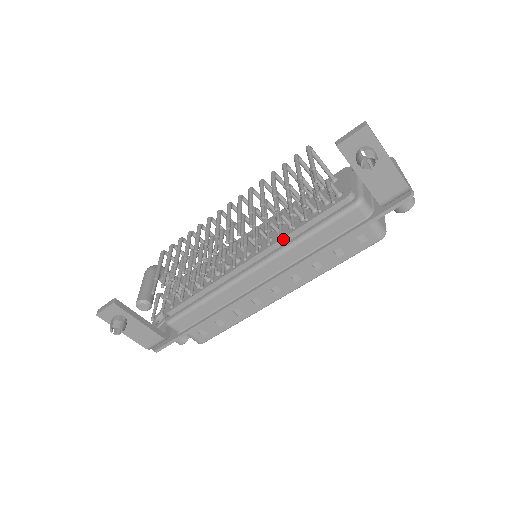
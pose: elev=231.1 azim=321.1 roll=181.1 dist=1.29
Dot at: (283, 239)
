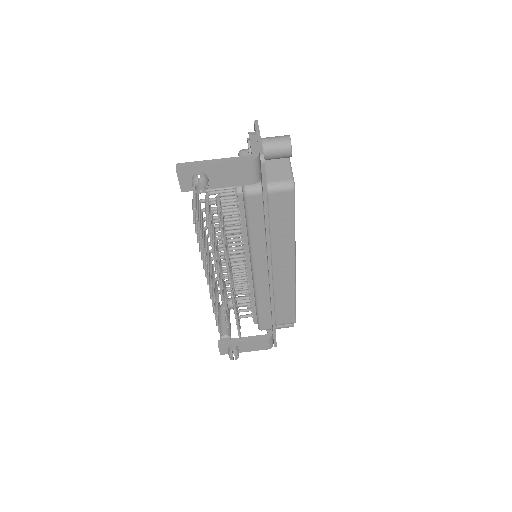
Dot at: (245, 244)
